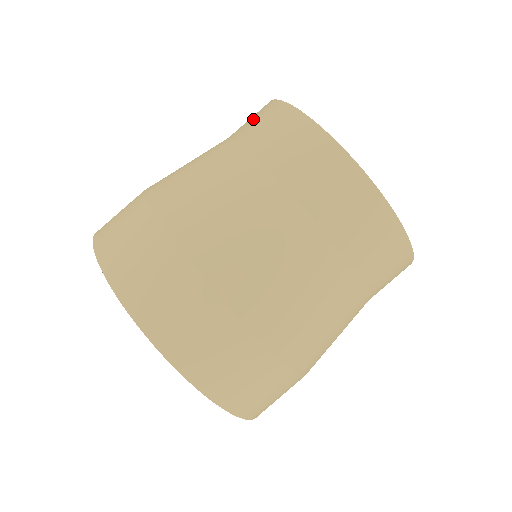
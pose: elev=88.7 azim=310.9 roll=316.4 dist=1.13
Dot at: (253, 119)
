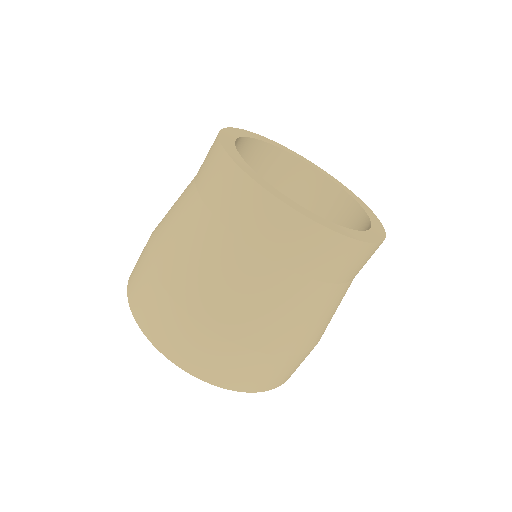
Dot at: (247, 212)
